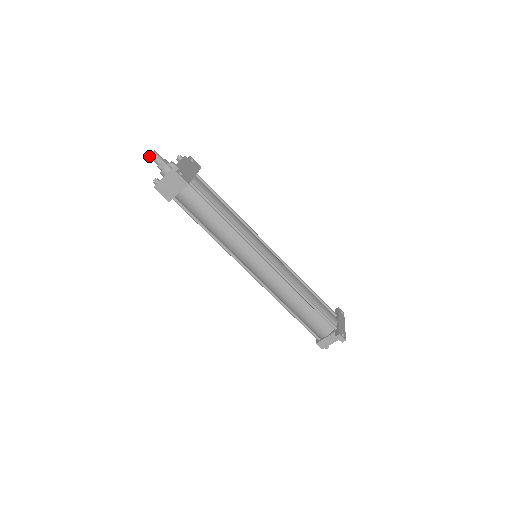
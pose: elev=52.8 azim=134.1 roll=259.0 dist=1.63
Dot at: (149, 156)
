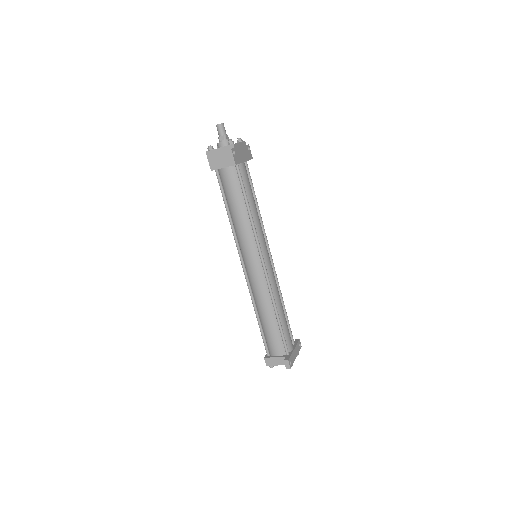
Dot at: (216, 125)
